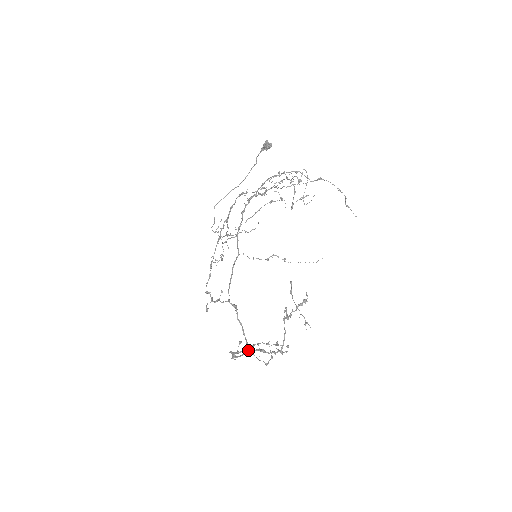
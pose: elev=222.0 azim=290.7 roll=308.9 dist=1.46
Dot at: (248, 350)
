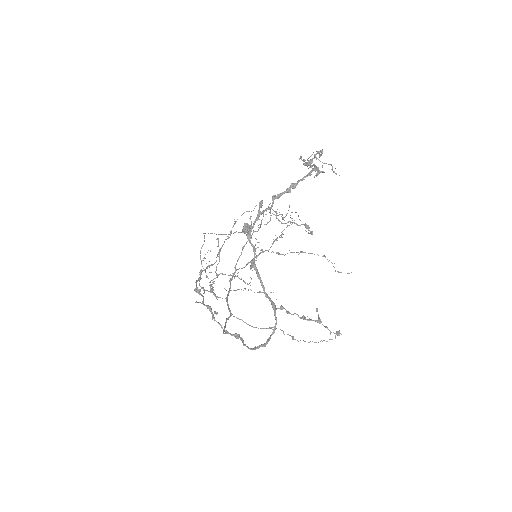
Dot at: (274, 195)
